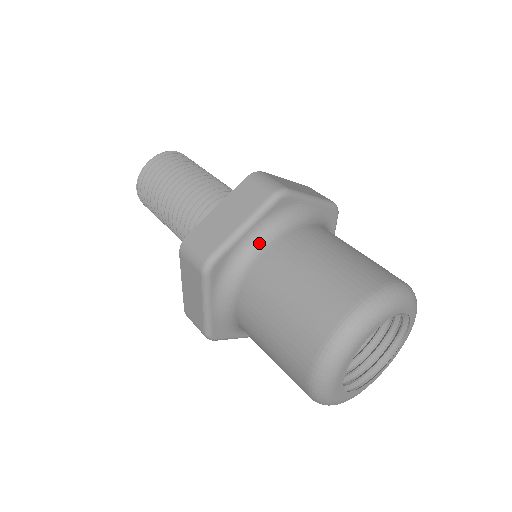
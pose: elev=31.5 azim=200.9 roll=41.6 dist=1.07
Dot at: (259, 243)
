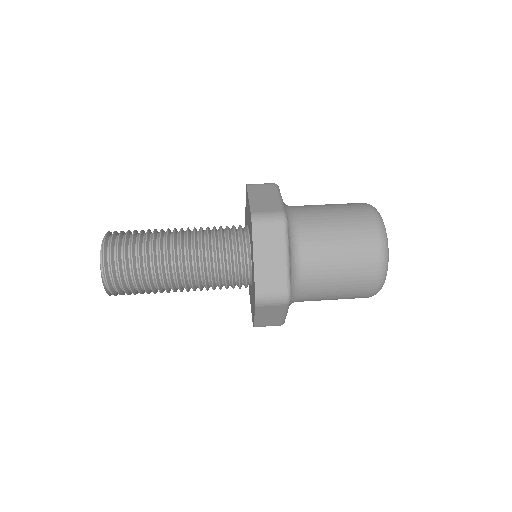
Dot at: (295, 257)
